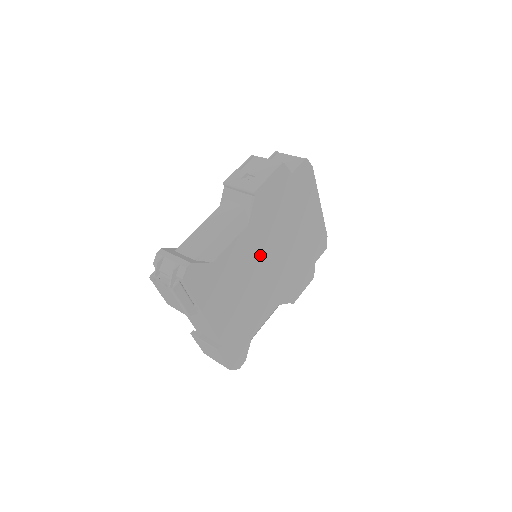
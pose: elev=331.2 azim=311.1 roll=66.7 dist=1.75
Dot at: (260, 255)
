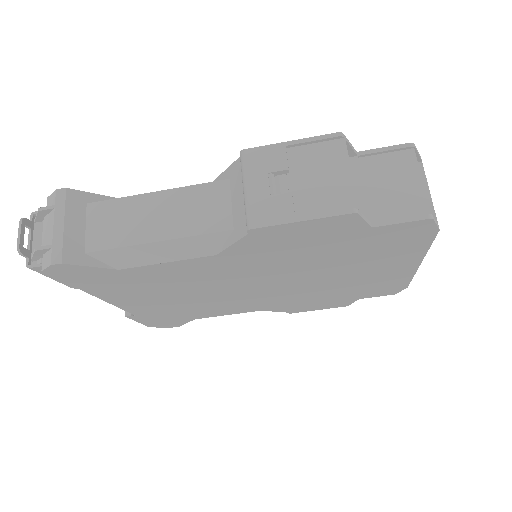
Dot at: (238, 279)
